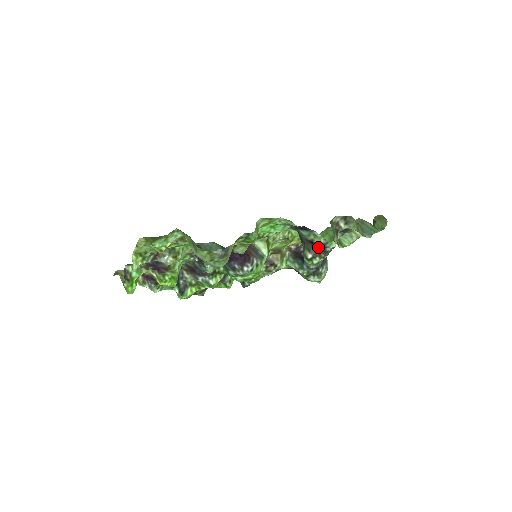
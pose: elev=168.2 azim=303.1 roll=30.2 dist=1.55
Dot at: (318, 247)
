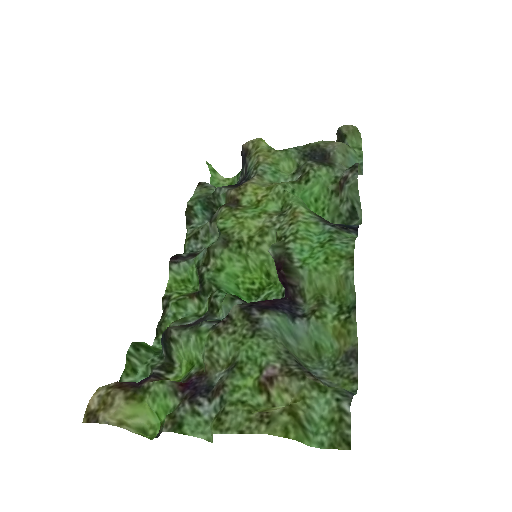
Dot at: occluded
